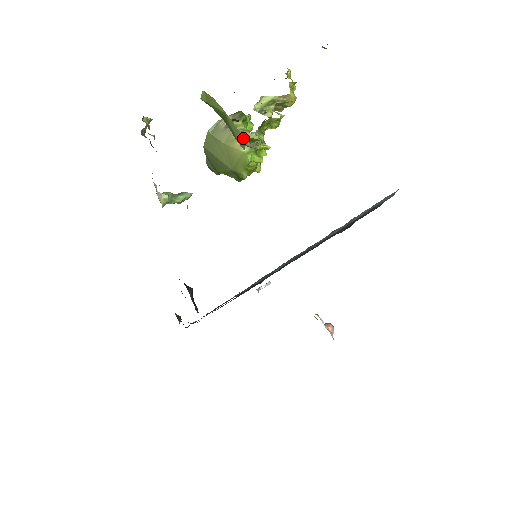
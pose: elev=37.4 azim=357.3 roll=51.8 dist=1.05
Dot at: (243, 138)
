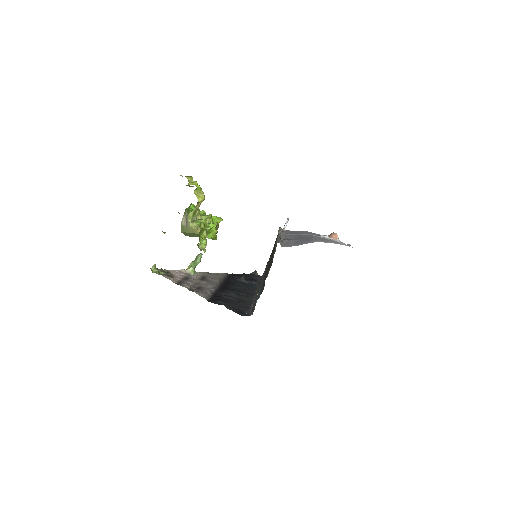
Dot at: occluded
